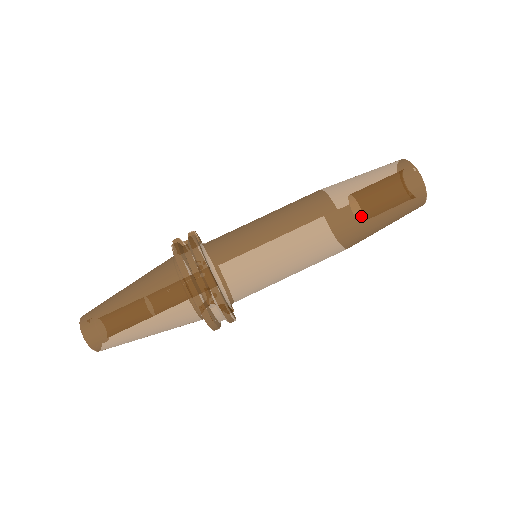
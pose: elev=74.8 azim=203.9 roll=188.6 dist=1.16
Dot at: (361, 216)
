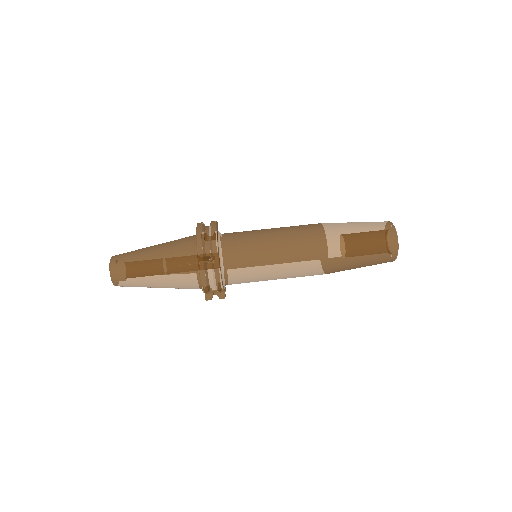
Dot at: (341, 236)
